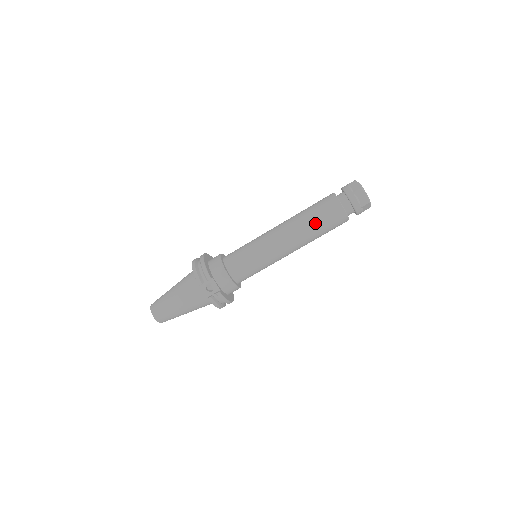
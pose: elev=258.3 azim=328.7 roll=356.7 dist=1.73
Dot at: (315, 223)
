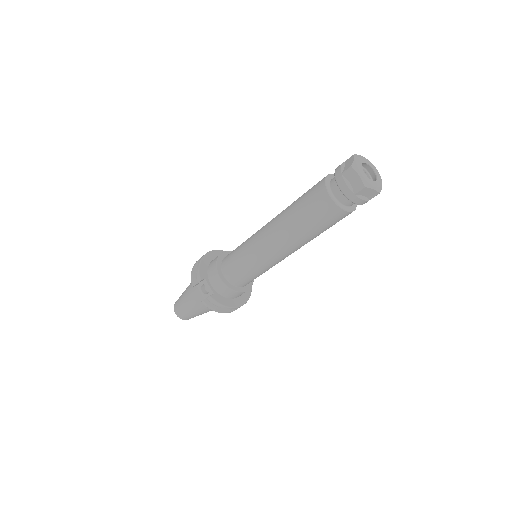
Dot at: (299, 217)
